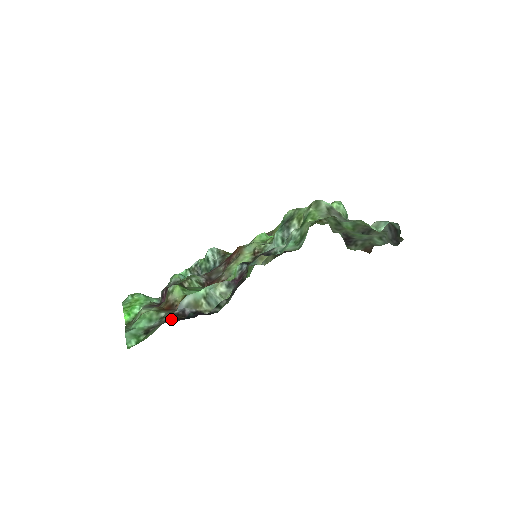
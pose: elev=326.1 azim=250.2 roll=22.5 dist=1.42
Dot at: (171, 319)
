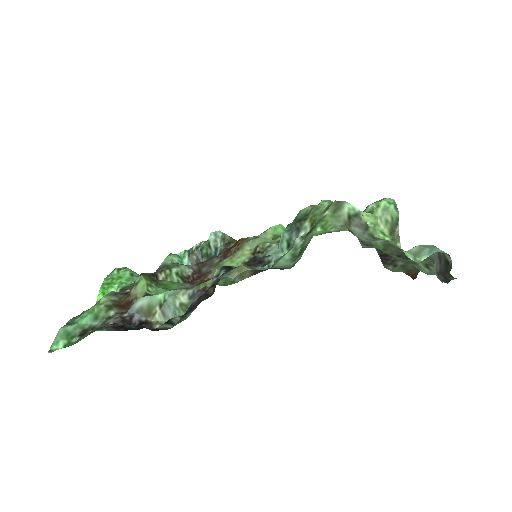
Dot at: (109, 326)
